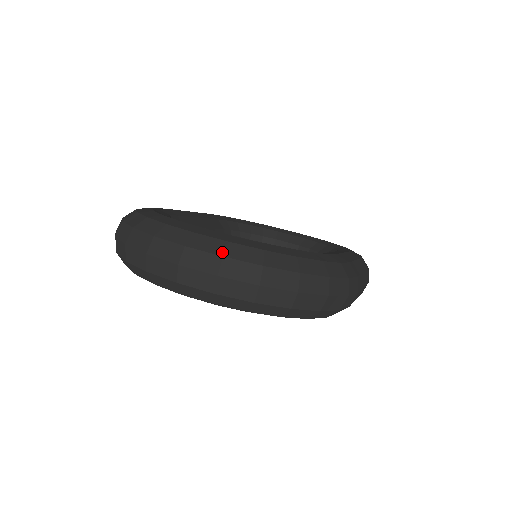
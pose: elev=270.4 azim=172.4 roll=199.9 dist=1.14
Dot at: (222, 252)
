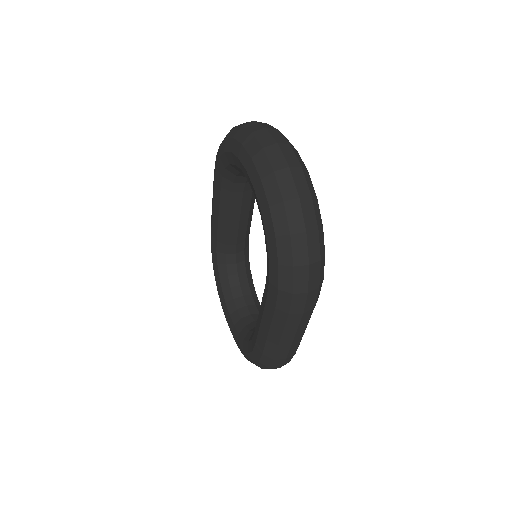
Dot at: (303, 167)
